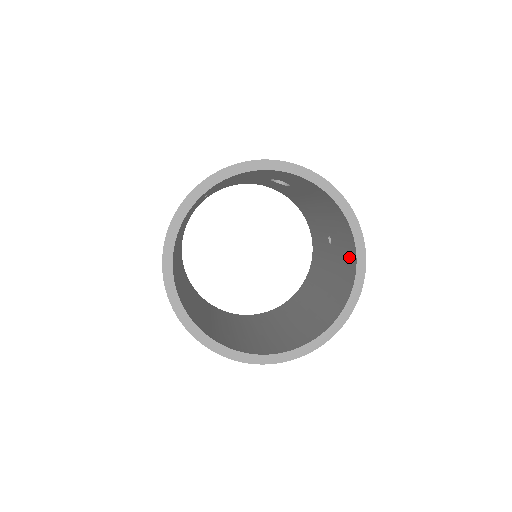
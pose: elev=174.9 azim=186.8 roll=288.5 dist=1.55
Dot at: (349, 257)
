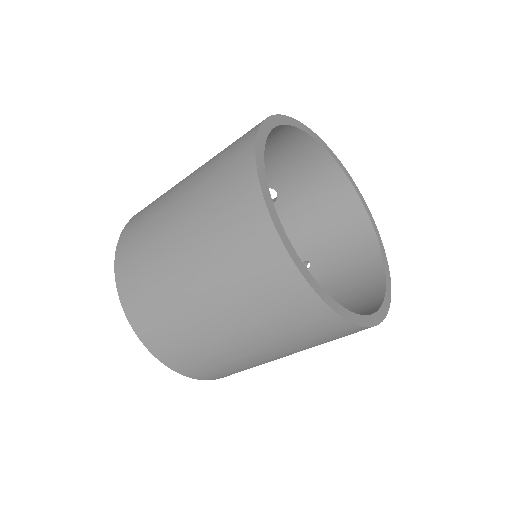
Dot at: (361, 253)
